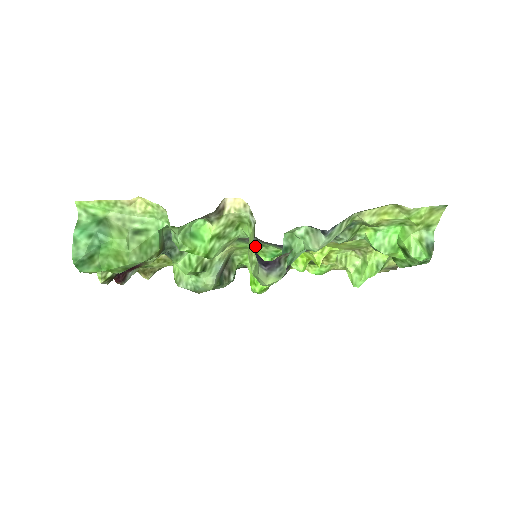
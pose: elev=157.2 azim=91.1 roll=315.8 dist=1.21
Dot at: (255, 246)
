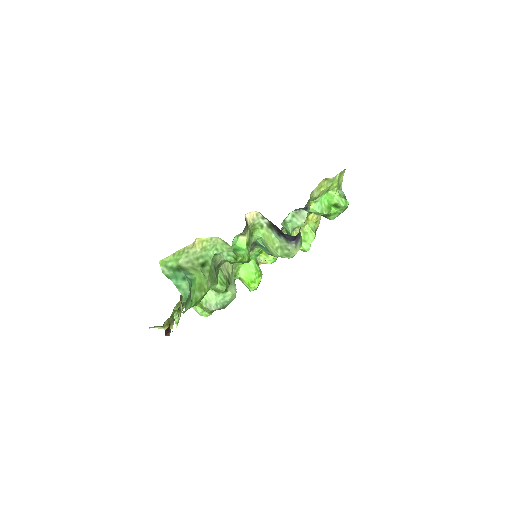
Dot at: occluded
